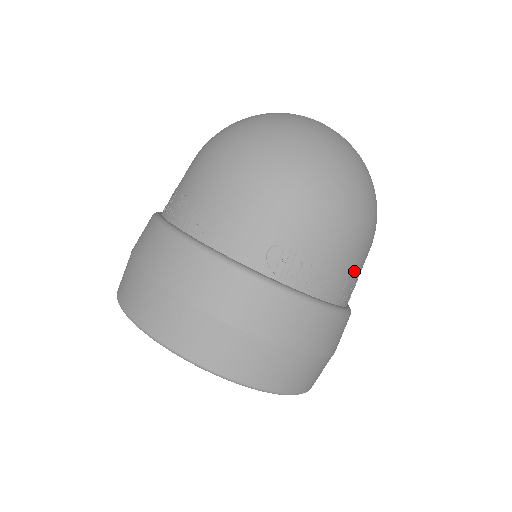
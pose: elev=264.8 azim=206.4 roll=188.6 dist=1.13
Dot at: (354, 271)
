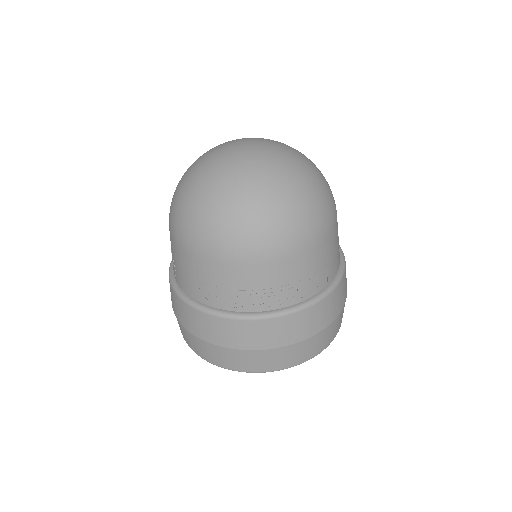
Dot at: (284, 280)
